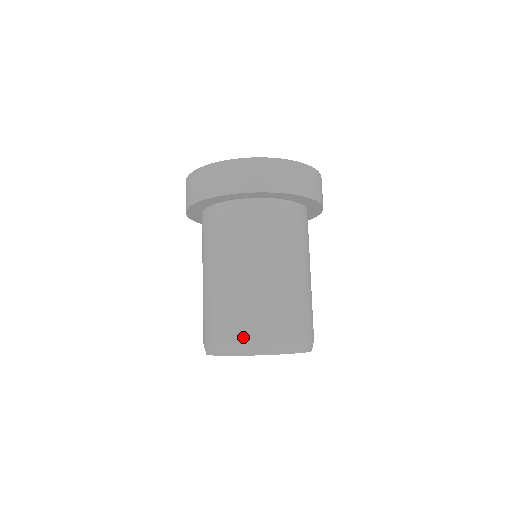
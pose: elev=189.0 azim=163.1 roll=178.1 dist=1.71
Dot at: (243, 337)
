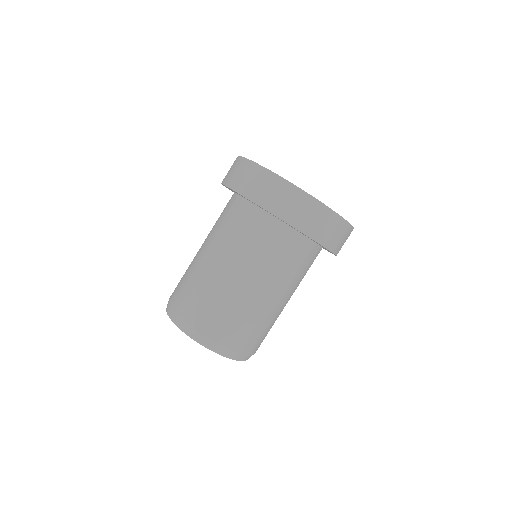
Dot at: (224, 340)
